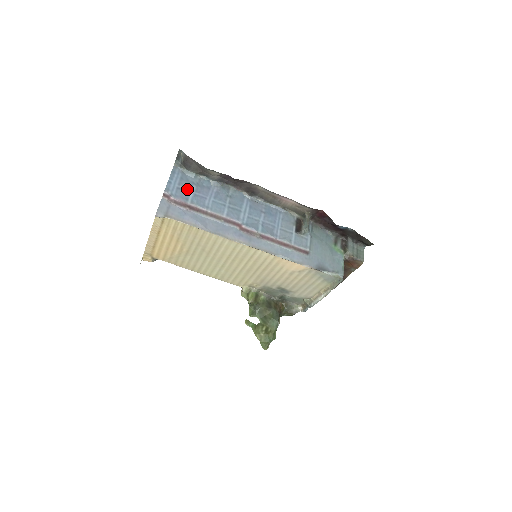
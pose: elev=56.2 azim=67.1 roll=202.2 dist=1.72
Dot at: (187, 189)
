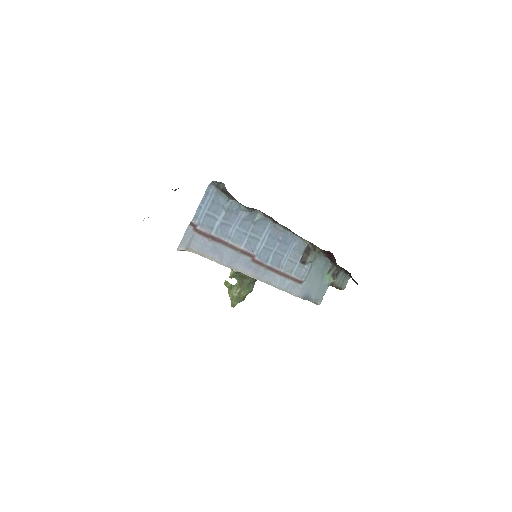
Dot at: (215, 215)
